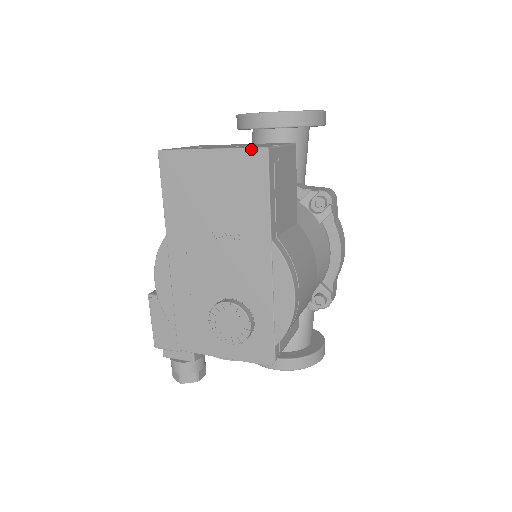
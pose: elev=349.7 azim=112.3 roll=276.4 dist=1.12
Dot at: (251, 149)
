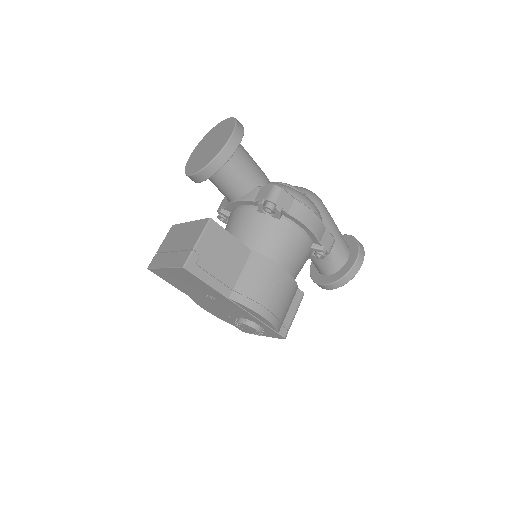
Dot at: (178, 268)
